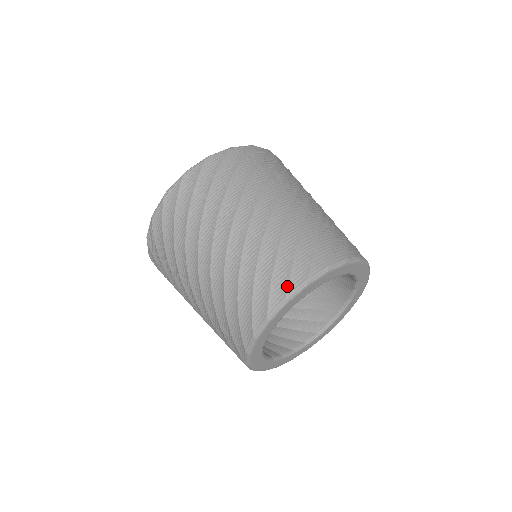
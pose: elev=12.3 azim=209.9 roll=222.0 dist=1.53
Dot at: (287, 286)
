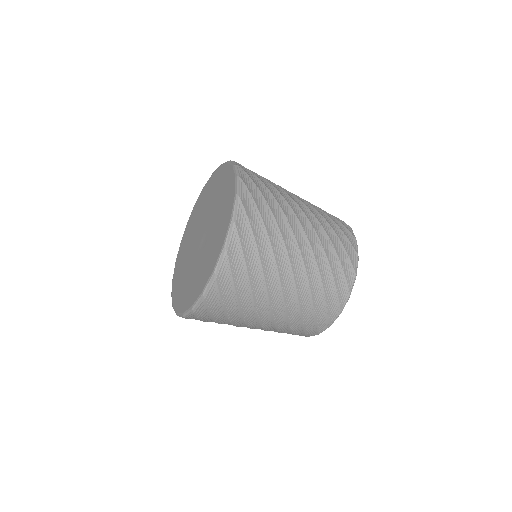
Dot at: (354, 248)
